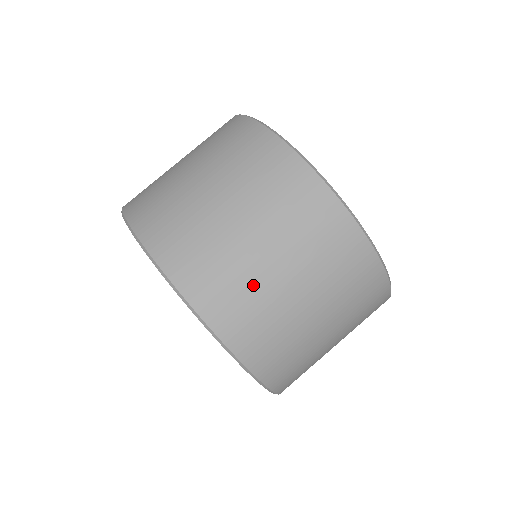
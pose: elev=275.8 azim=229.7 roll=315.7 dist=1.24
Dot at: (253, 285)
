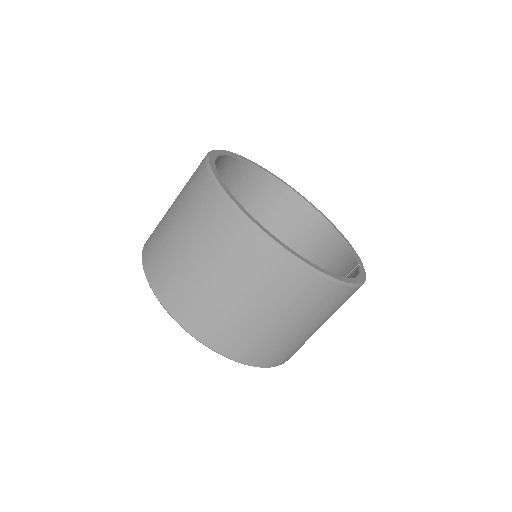
Dot at: (185, 276)
